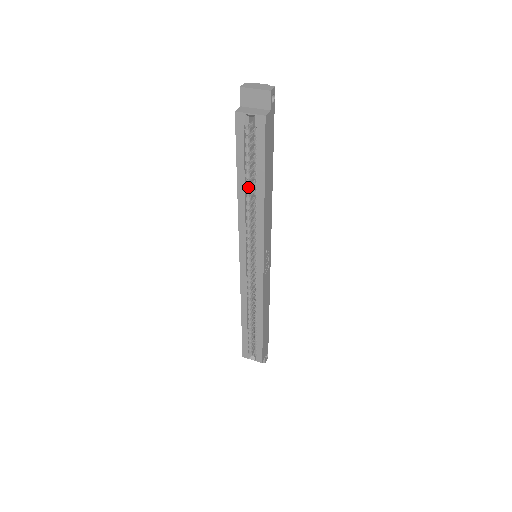
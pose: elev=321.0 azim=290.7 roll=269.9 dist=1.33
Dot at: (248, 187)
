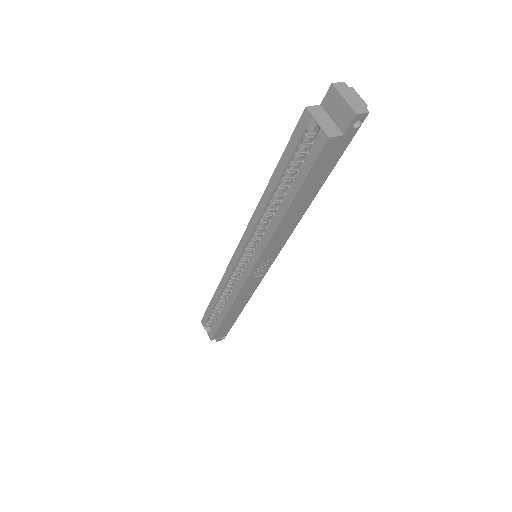
Dot at: (278, 192)
